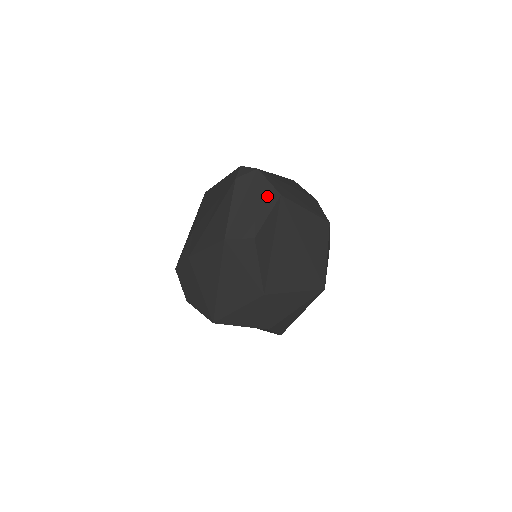
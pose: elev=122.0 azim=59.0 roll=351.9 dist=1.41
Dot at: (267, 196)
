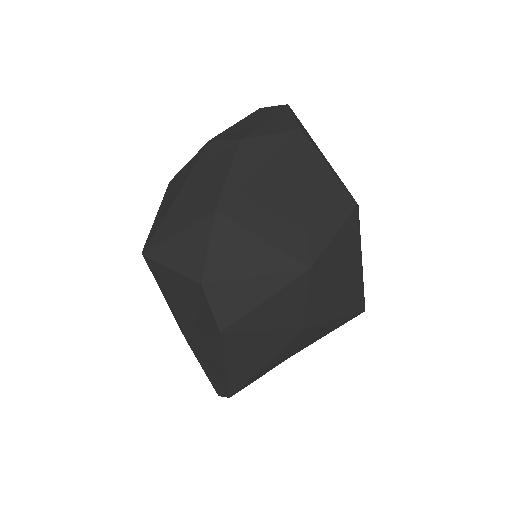
Dot at: (283, 123)
